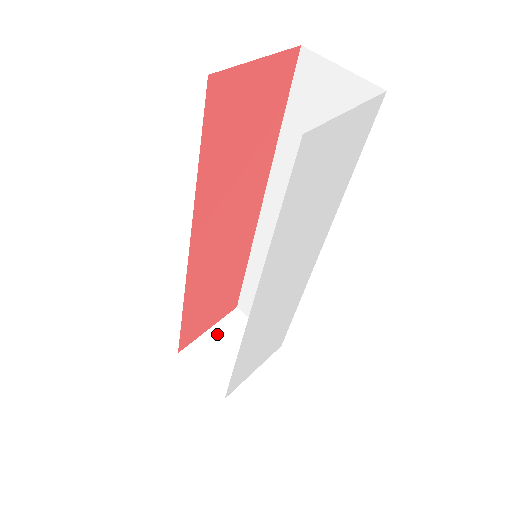
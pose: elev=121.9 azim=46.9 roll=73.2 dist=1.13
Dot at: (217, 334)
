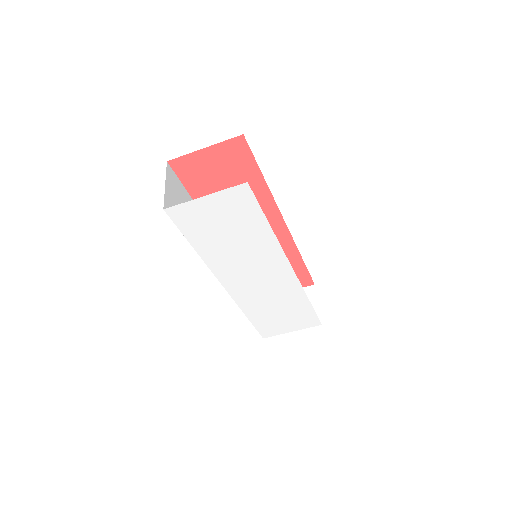
Dot at: occluded
